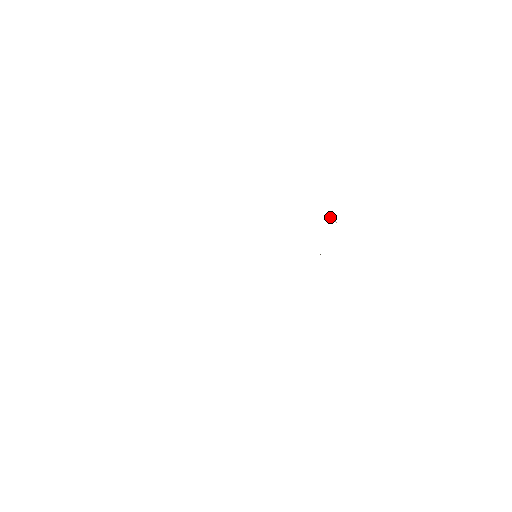
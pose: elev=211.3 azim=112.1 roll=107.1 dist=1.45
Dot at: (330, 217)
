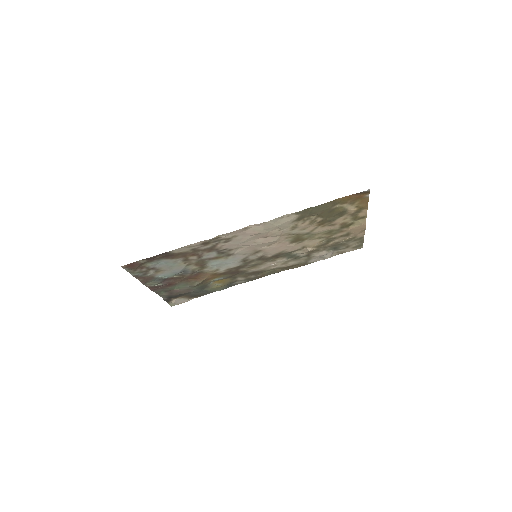
Dot at: (324, 255)
